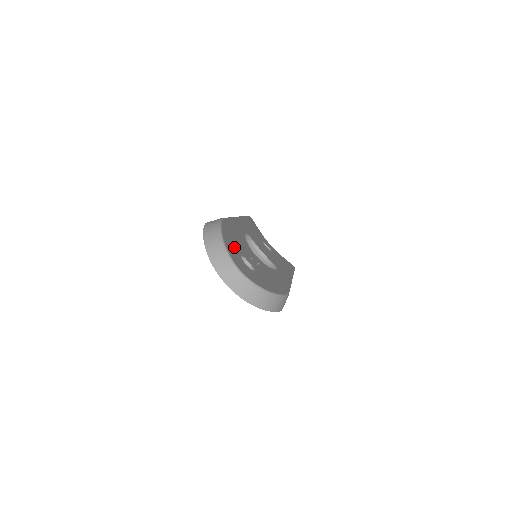
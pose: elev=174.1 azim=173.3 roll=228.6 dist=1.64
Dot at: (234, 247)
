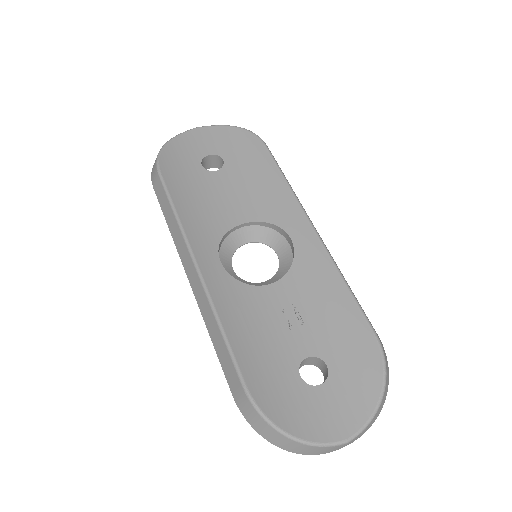
Dot at: (291, 390)
